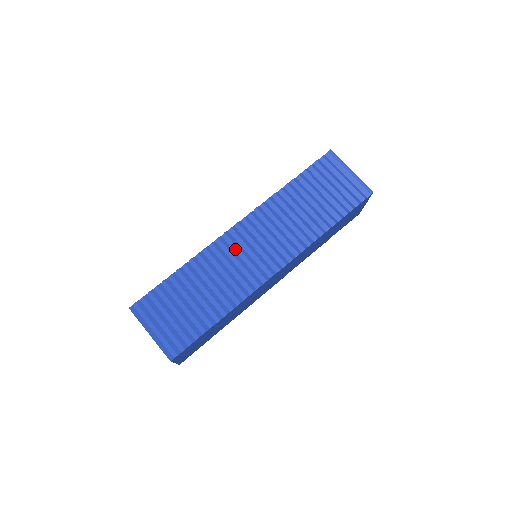
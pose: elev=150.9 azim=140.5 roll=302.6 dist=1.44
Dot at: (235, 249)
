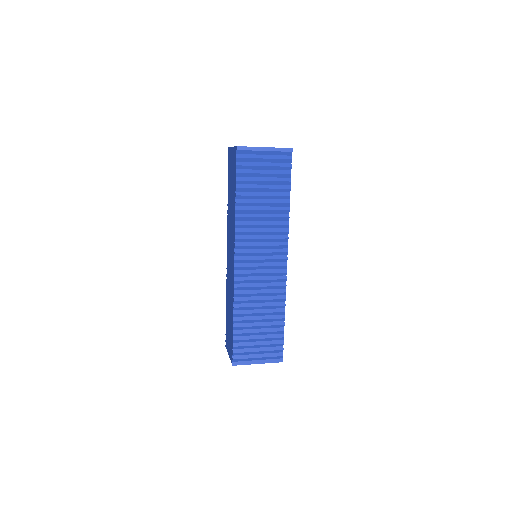
Dot at: (250, 275)
